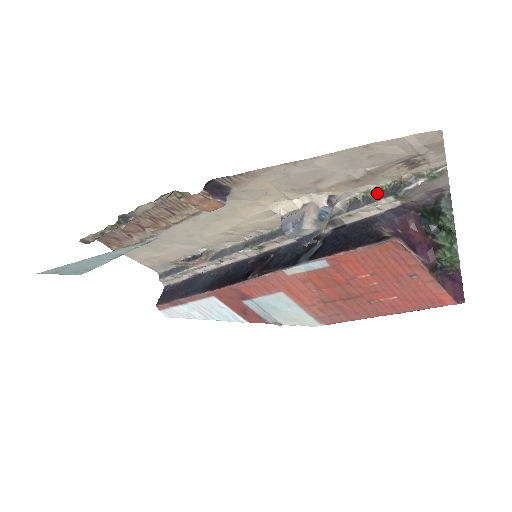
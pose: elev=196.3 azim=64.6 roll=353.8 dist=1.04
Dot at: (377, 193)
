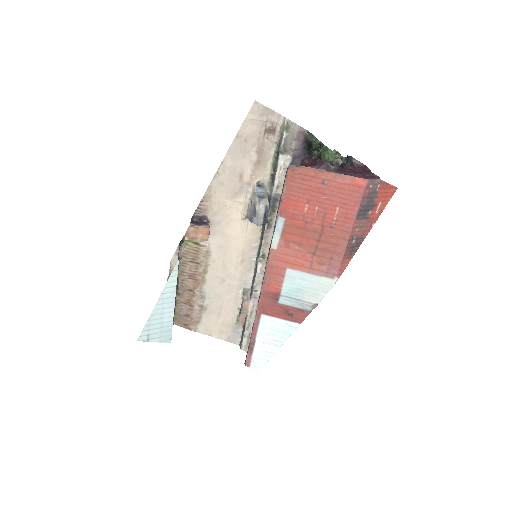
Dot at: (275, 161)
